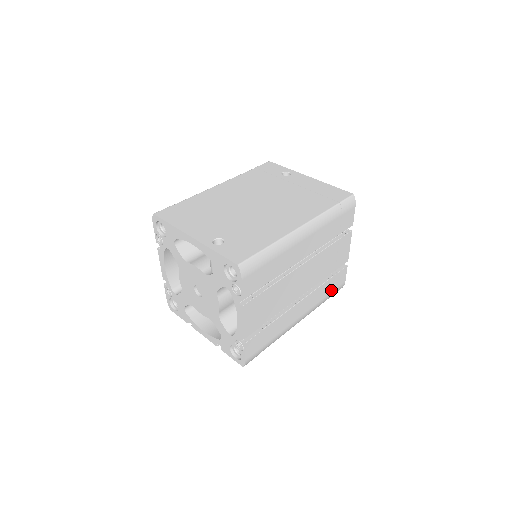
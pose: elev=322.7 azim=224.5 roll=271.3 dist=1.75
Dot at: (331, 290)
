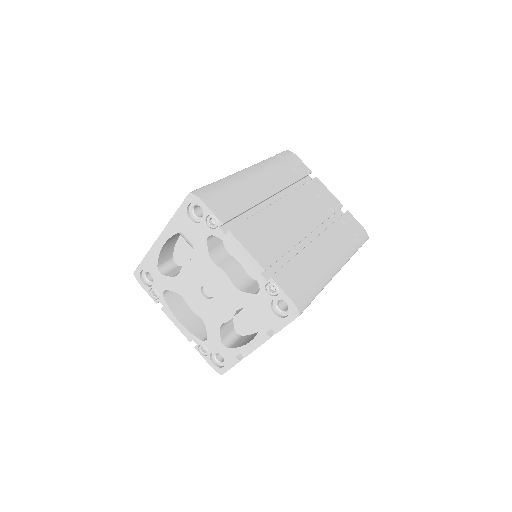
Dot at: (351, 234)
